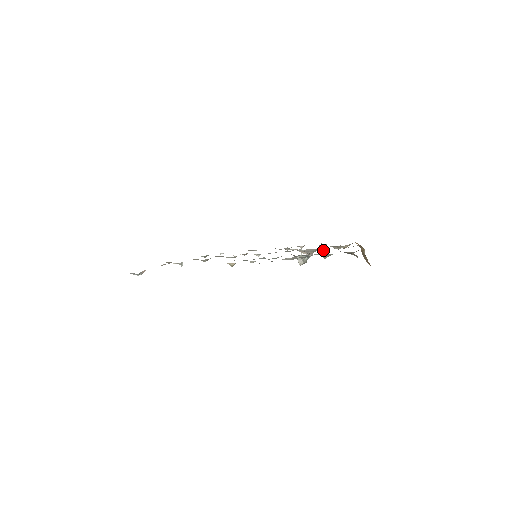
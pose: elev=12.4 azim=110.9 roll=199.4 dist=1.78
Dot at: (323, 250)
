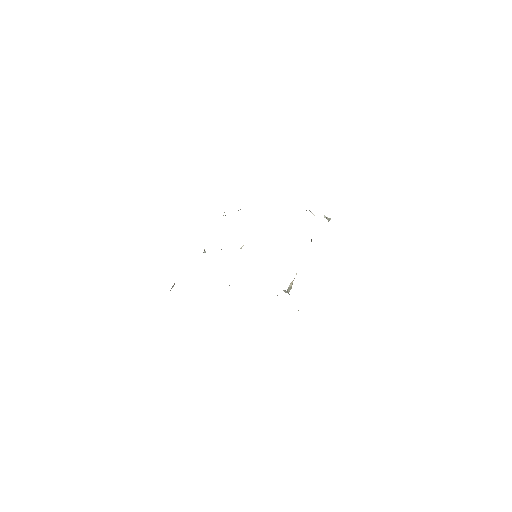
Dot at: occluded
